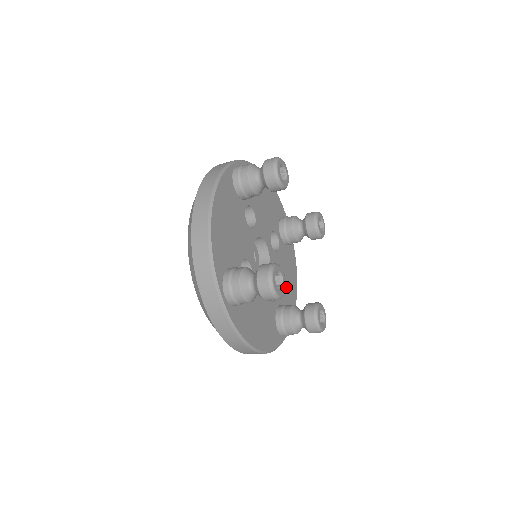
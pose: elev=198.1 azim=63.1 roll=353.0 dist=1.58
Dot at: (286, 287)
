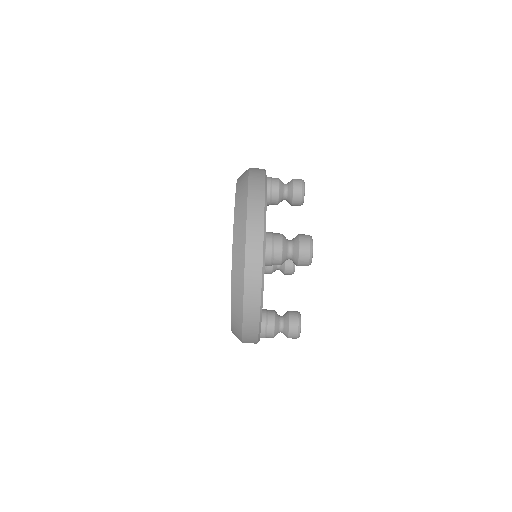
Dot at: occluded
